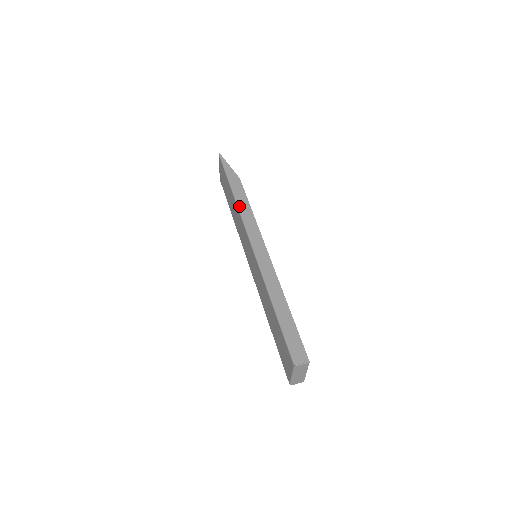
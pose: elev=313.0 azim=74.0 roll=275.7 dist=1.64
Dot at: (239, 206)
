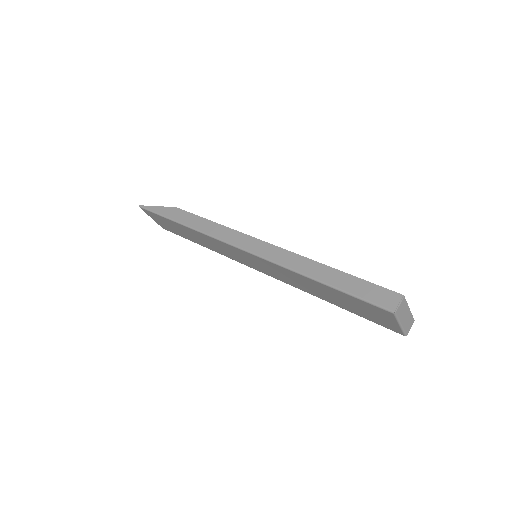
Dot at: (198, 229)
